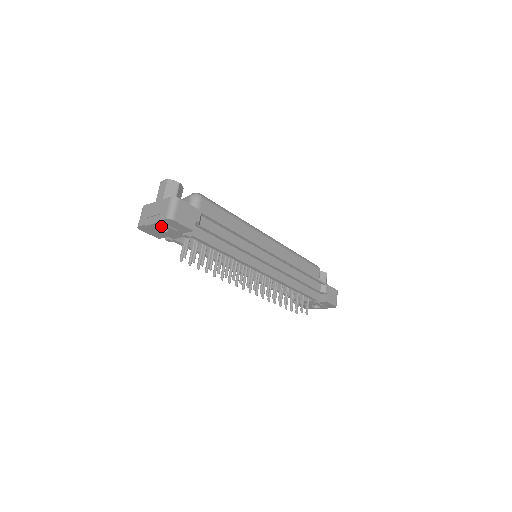
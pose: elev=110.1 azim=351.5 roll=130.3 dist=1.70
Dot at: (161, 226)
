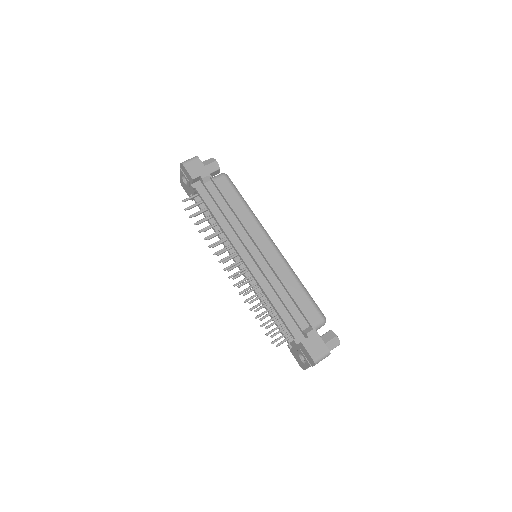
Dot at: occluded
